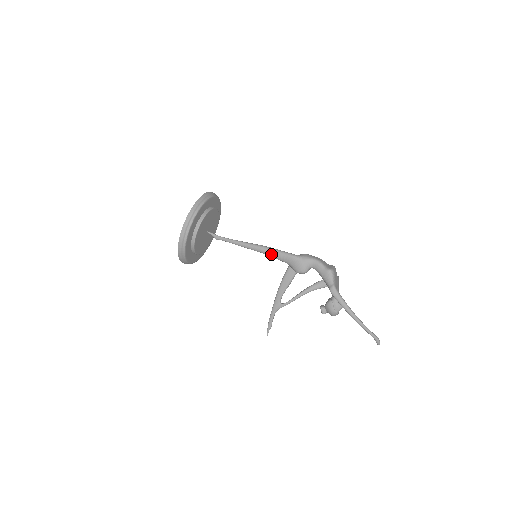
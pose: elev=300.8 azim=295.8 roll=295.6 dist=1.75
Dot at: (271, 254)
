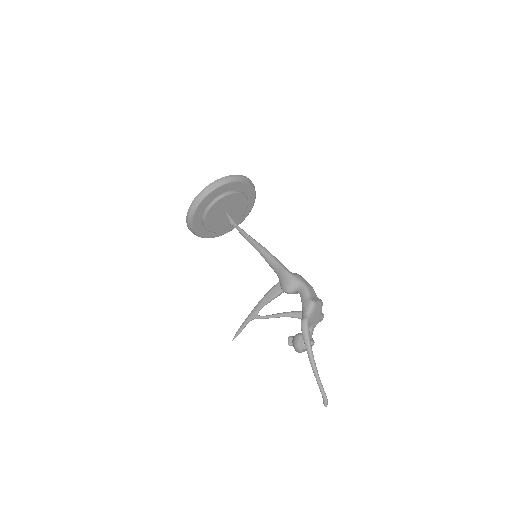
Dot at: (267, 259)
